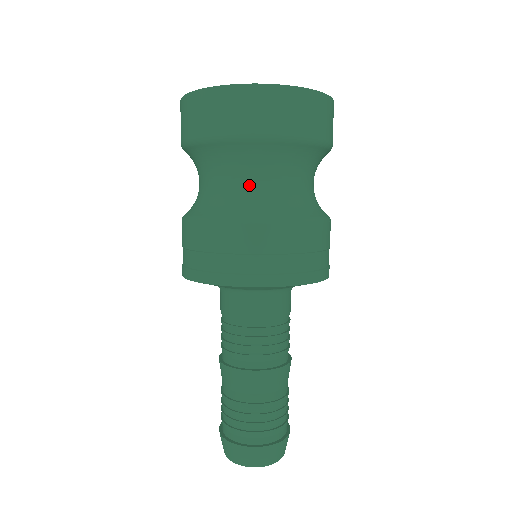
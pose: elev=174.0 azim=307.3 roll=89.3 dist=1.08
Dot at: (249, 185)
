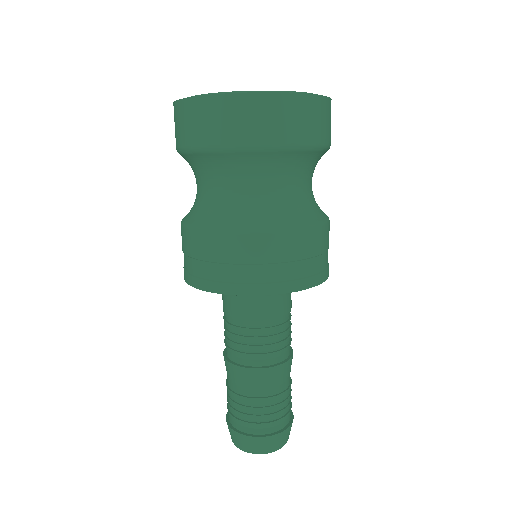
Dot at: (303, 190)
